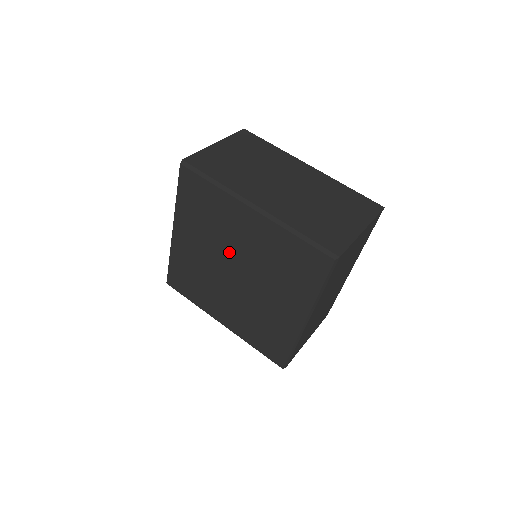
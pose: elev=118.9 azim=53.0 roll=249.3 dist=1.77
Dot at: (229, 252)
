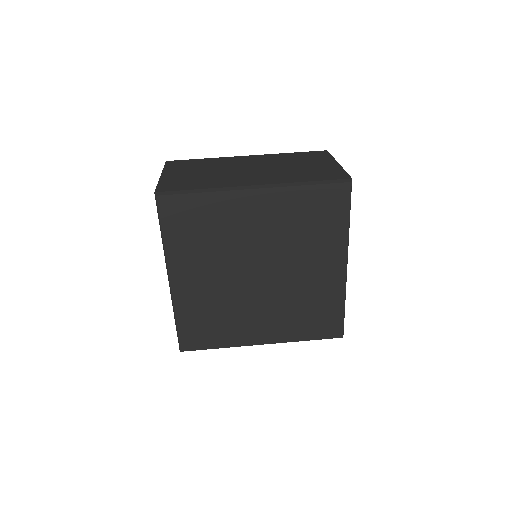
Dot at: (244, 255)
